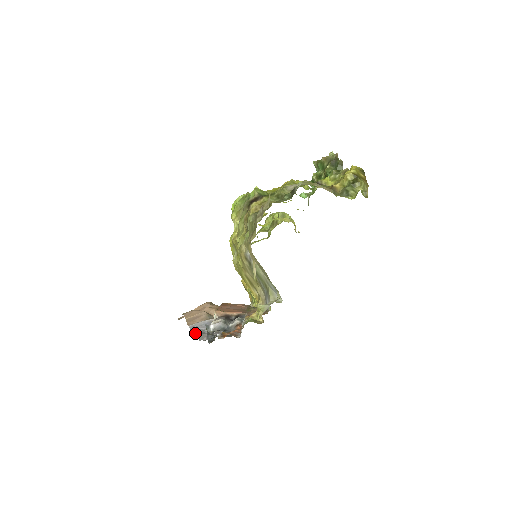
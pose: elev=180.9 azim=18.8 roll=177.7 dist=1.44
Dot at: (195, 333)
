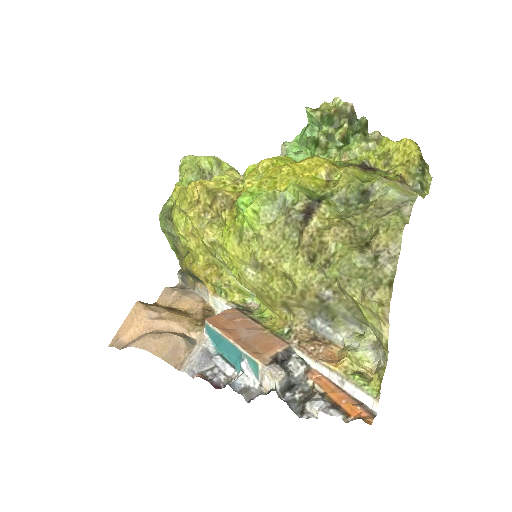
Dot at: (214, 385)
